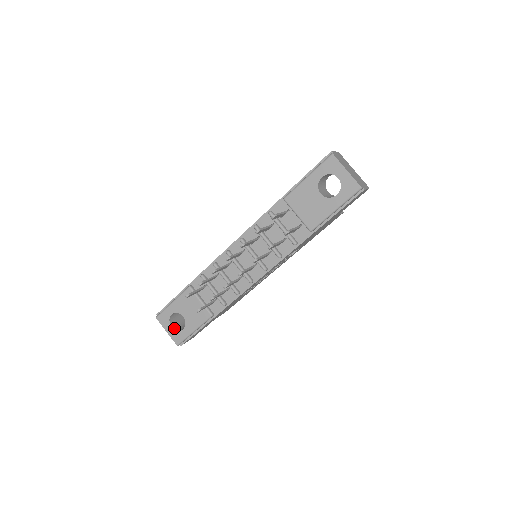
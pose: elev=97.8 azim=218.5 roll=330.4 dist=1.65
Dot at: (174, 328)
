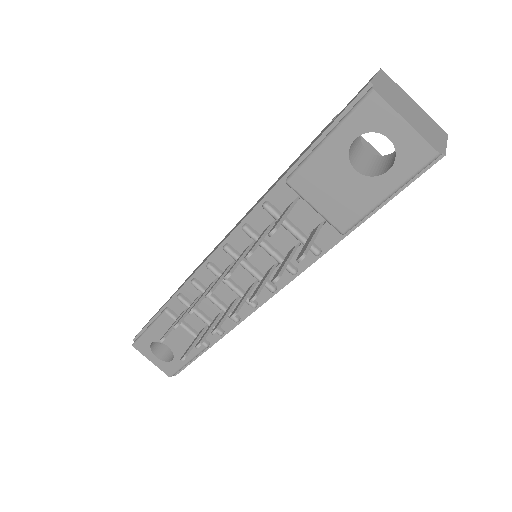
Dot at: (160, 358)
